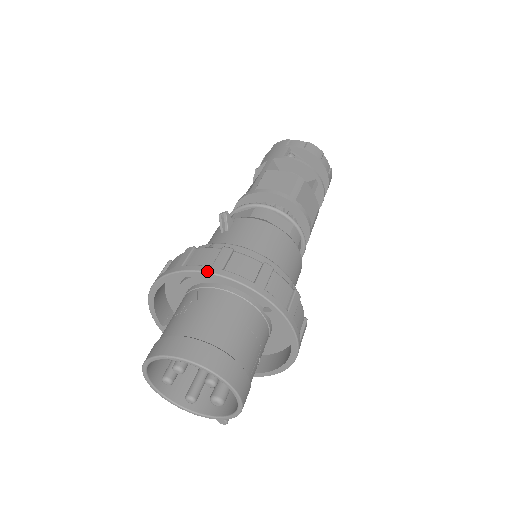
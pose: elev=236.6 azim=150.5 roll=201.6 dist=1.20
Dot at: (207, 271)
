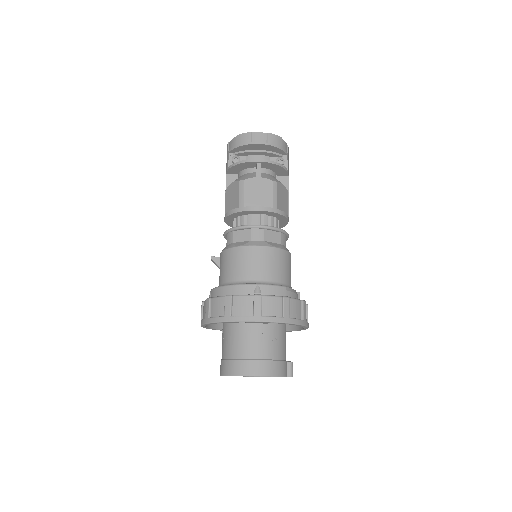
Dot at: (204, 323)
